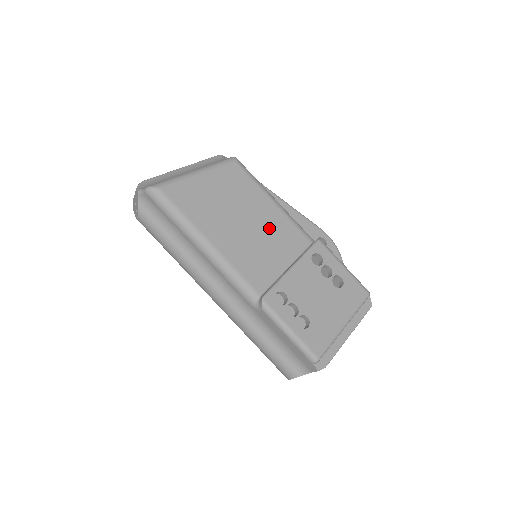
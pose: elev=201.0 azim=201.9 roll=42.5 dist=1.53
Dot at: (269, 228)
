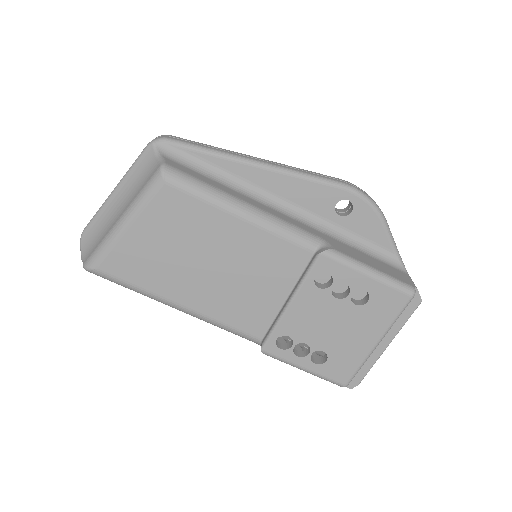
Dot at: (246, 258)
